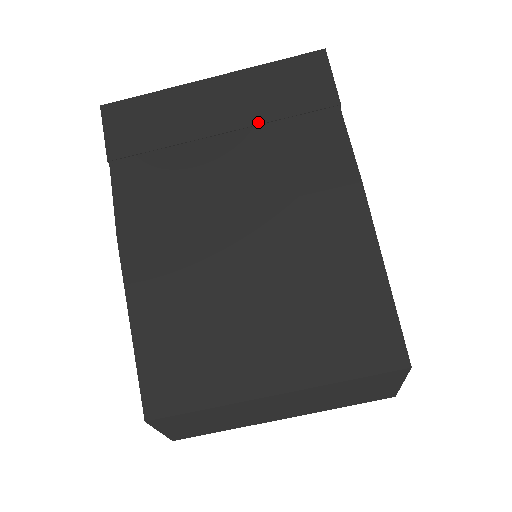
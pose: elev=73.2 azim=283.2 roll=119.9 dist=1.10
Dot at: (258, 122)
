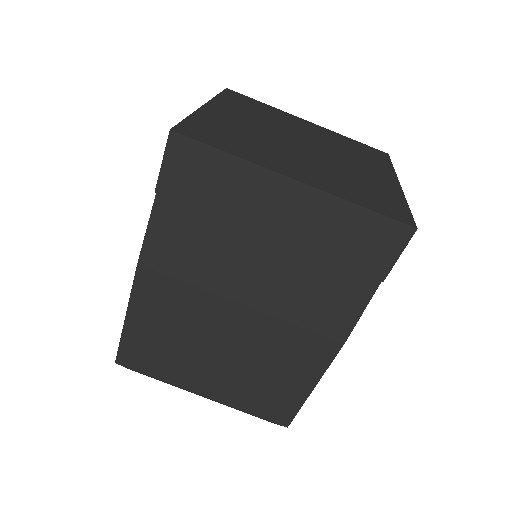
Dot at: (307, 250)
